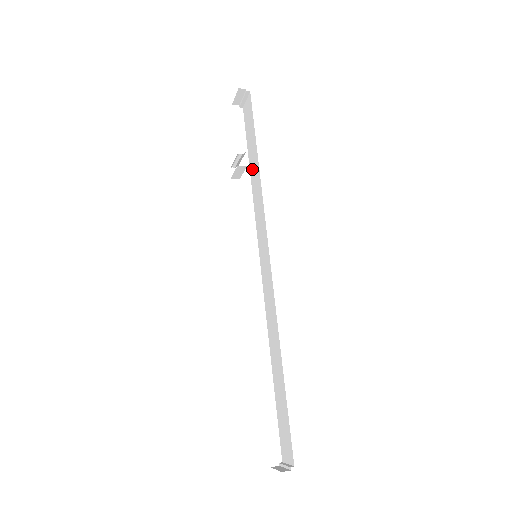
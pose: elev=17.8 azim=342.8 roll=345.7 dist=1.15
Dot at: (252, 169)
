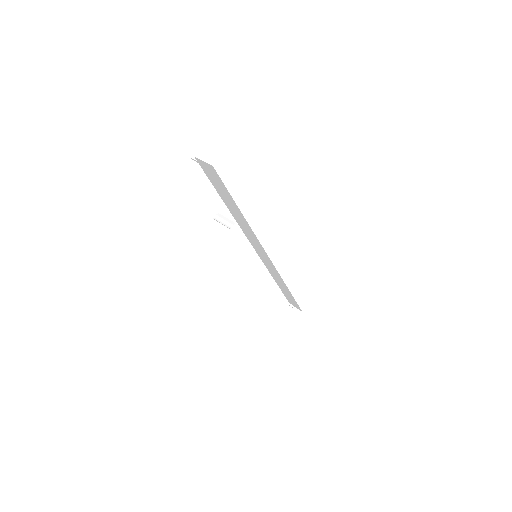
Dot at: (229, 207)
